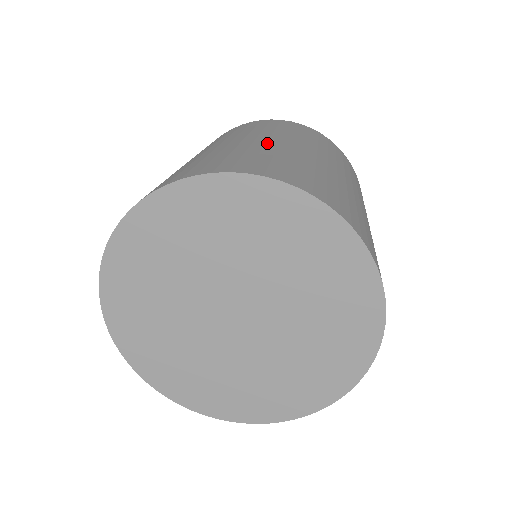
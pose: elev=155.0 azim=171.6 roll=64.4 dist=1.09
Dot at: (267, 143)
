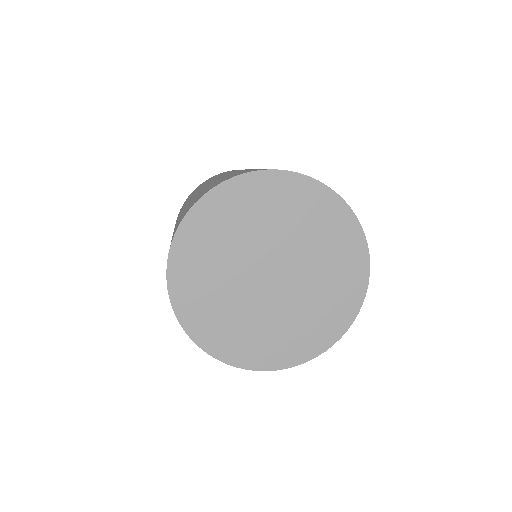
Dot at: occluded
